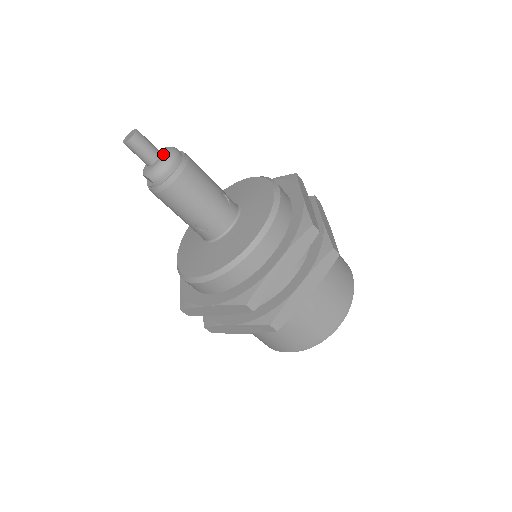
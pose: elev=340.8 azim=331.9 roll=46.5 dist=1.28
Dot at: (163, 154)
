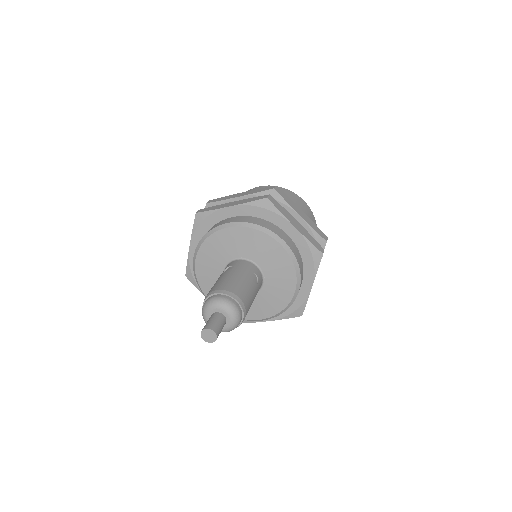
Dot at: (229, 317)
